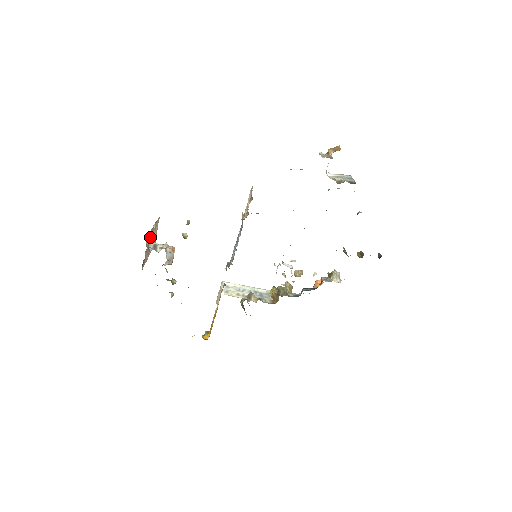
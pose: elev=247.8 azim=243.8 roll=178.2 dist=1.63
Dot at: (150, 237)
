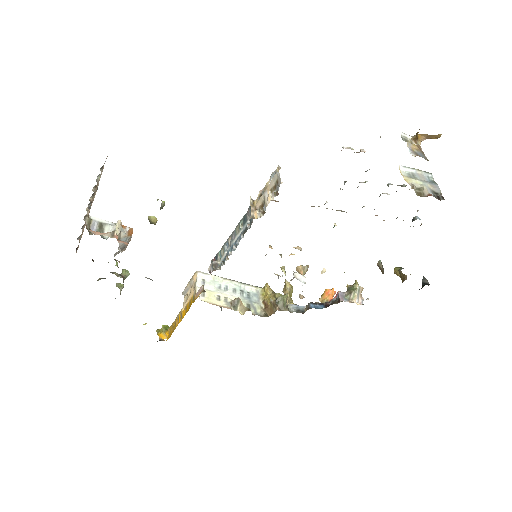
Dot at: occluded
